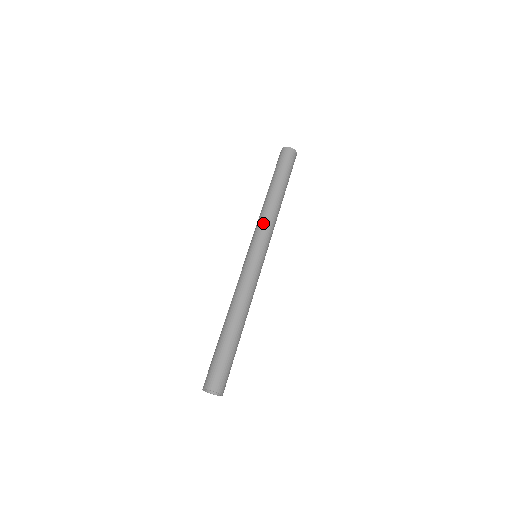
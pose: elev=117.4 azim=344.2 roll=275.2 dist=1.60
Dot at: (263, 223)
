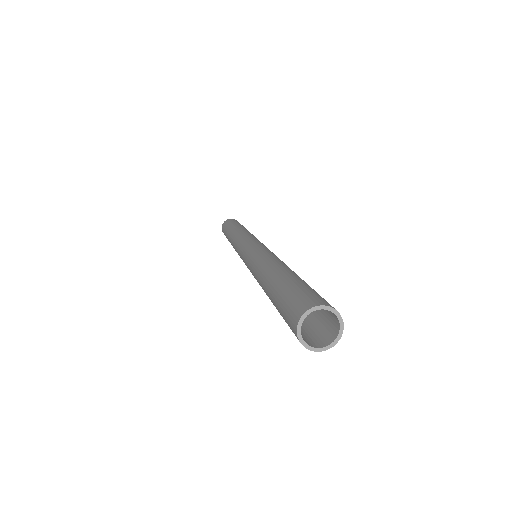
Dot at: (240, 237)
